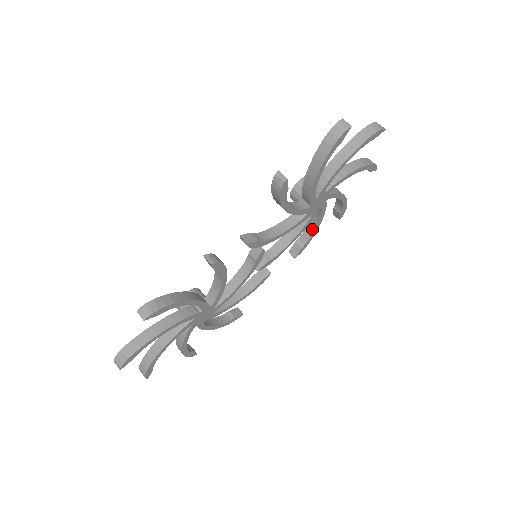
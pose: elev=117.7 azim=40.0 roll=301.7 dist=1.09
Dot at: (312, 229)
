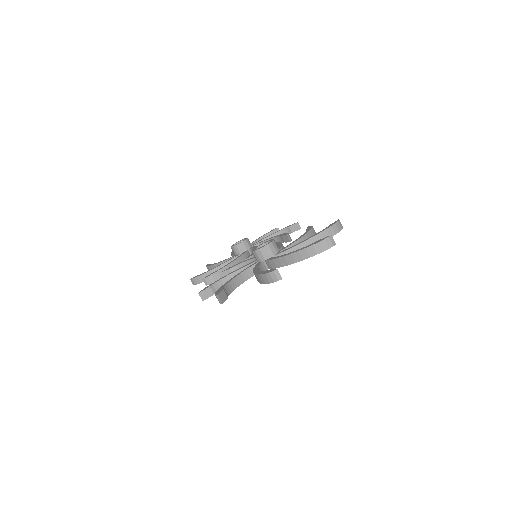
Dot at: occluded
